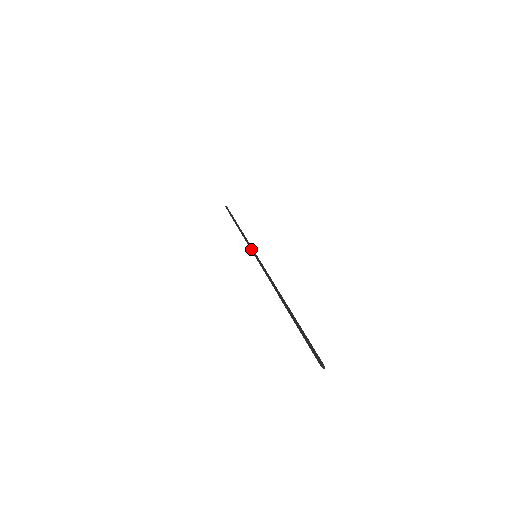
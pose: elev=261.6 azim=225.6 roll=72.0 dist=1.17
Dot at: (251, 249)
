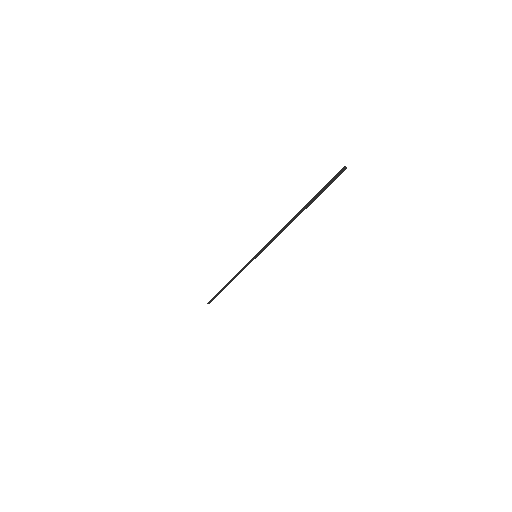
Dot at: (249, 261)
